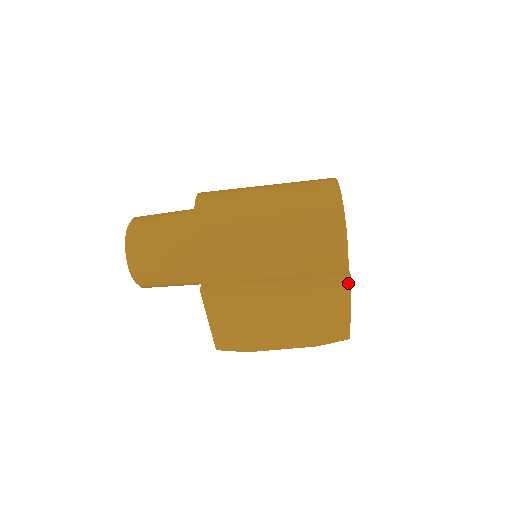
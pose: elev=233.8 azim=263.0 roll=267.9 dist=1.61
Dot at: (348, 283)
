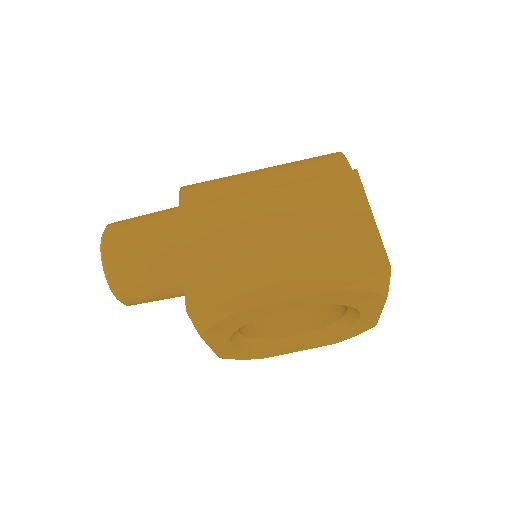
Dot at: (355, 176)
